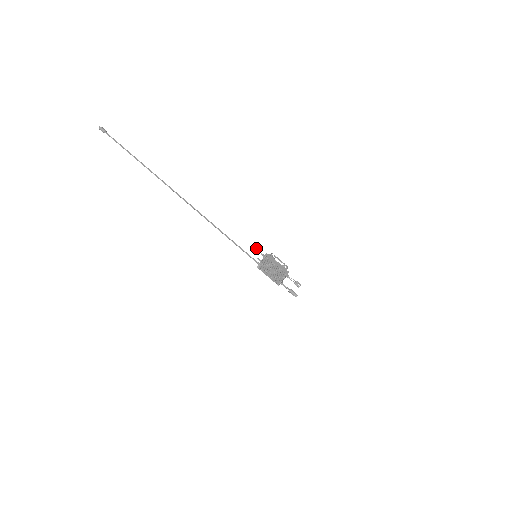
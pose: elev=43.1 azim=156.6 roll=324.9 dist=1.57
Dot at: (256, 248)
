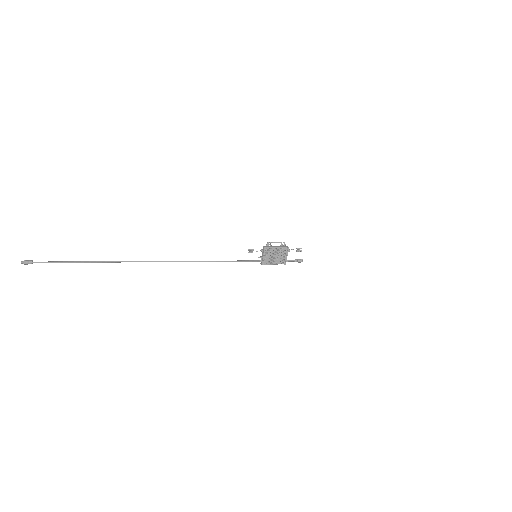
Dot at: (253, 249)
